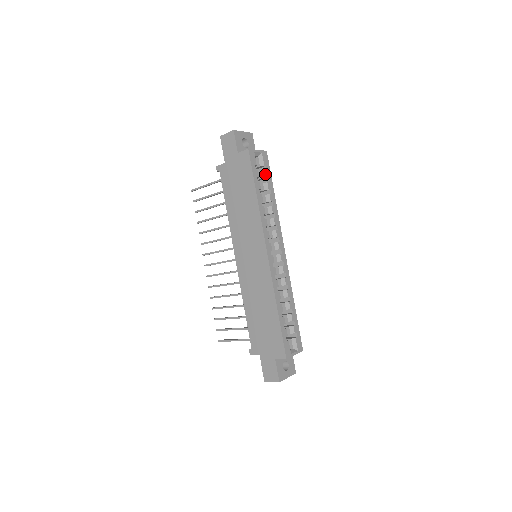
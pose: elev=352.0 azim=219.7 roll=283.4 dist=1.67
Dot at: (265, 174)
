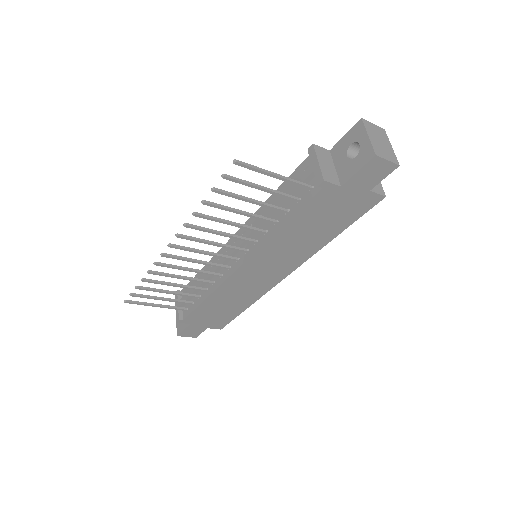
Dot at: occluded
